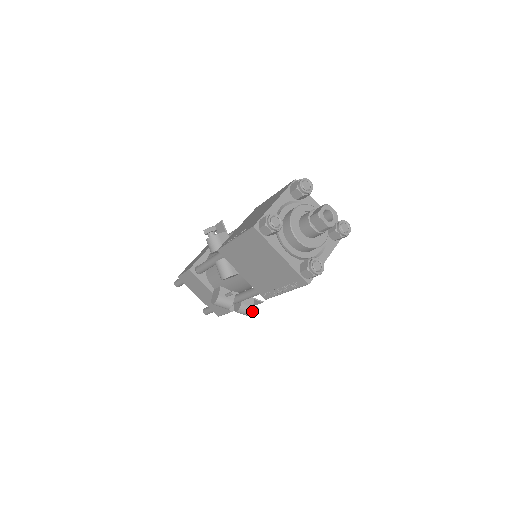
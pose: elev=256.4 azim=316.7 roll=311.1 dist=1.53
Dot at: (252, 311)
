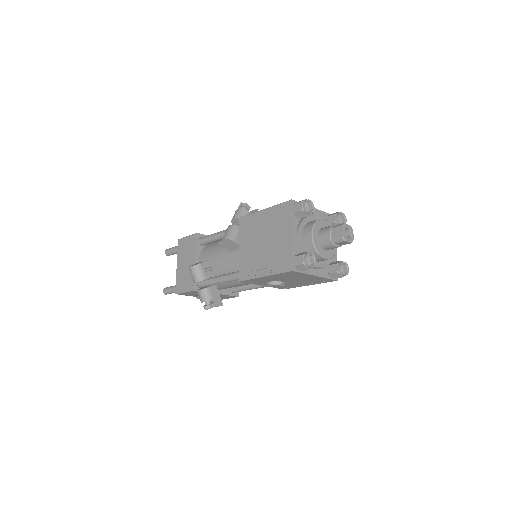
Dot at: (209, 303)
